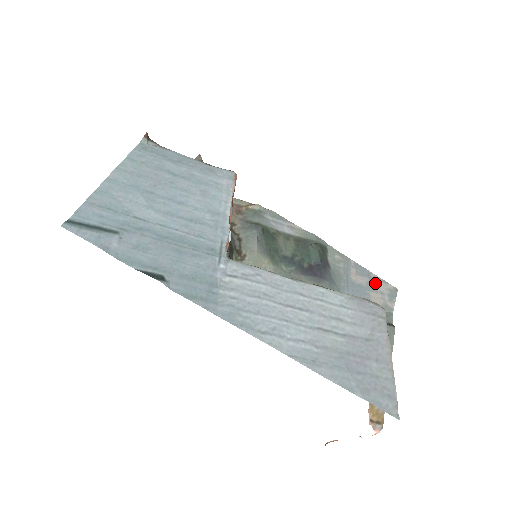
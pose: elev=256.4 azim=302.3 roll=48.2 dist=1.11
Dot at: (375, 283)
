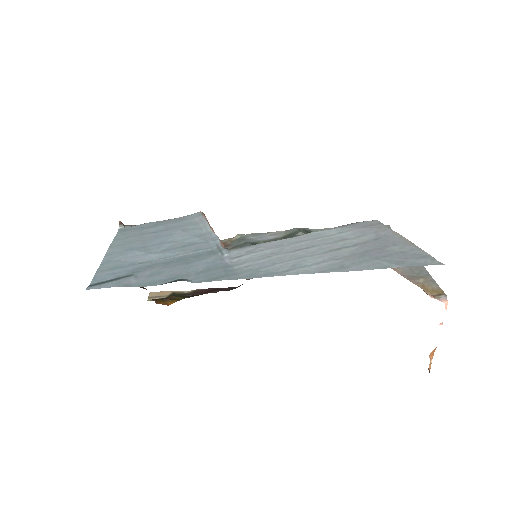
Dot at: occluded
